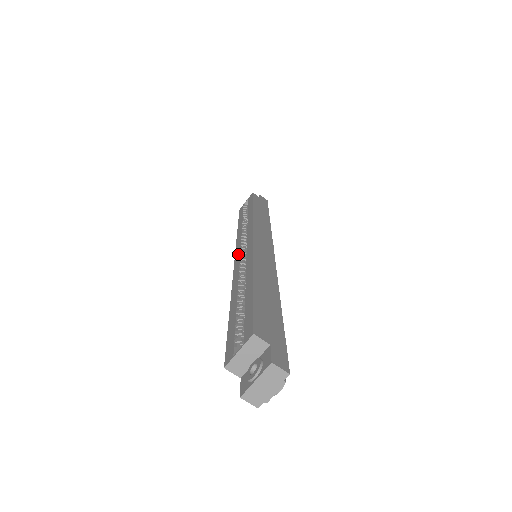
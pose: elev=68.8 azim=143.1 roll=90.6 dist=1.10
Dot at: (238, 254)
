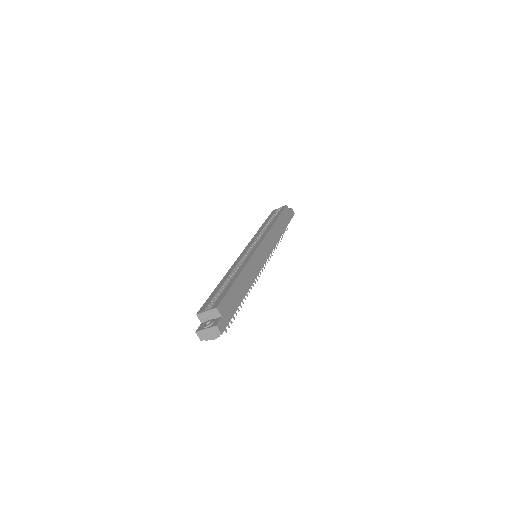
Dot at: (246, 249)
